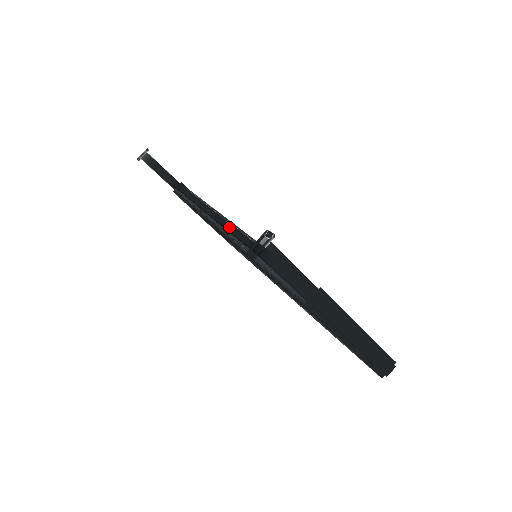
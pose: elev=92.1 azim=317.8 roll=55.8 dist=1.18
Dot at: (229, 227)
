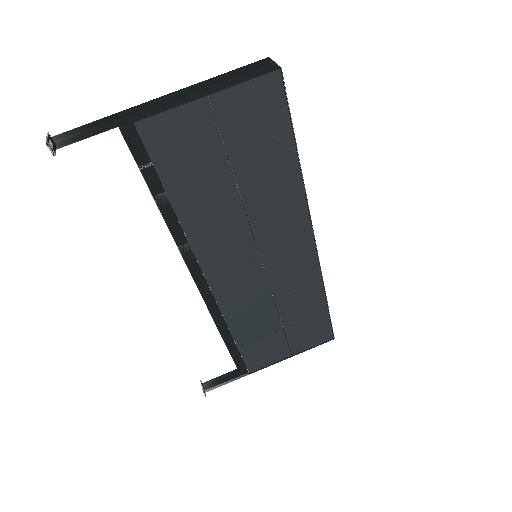
Dot at: (181, 254)
